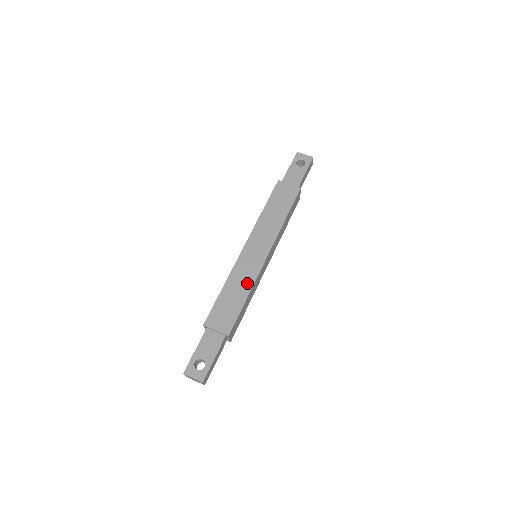
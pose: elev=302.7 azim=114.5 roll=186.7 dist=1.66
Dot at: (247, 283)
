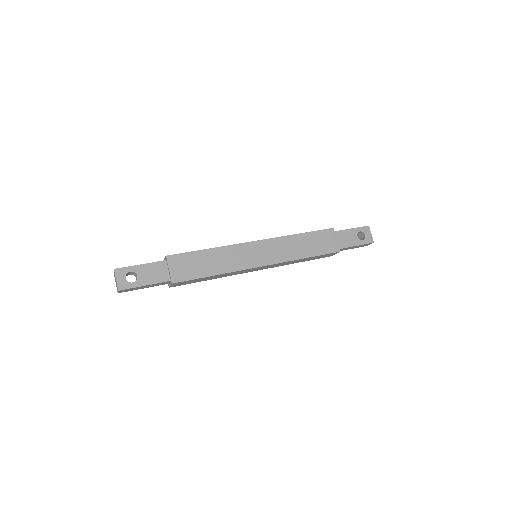
Dot at: (228, 266)
